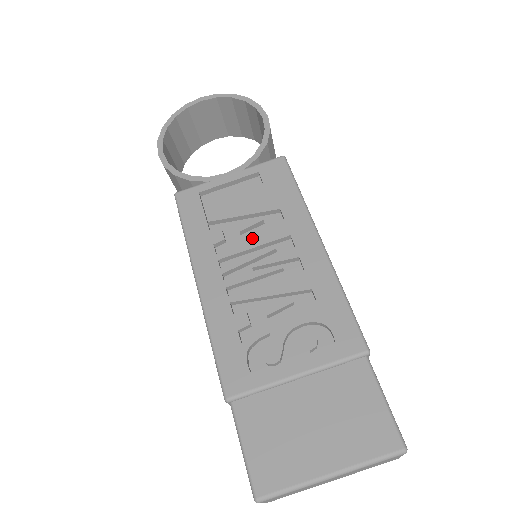
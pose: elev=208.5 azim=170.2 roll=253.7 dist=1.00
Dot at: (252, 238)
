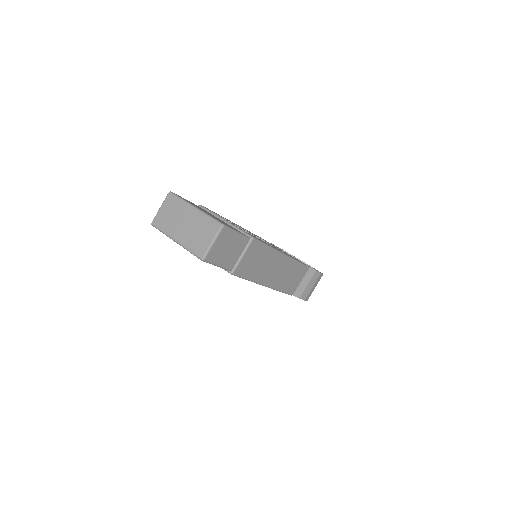
Dot at: occluded
